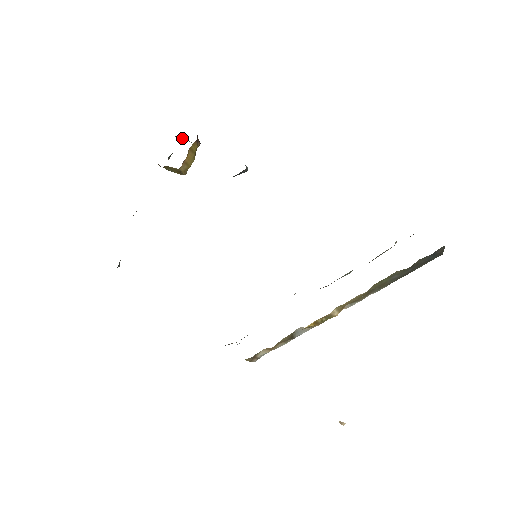
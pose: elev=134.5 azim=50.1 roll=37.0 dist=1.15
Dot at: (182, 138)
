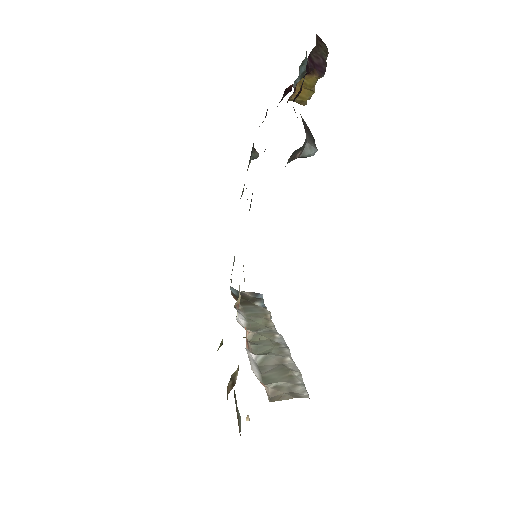
Dot at: occluded
